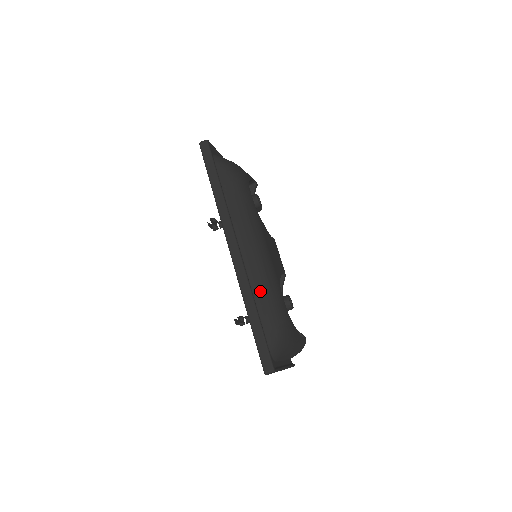
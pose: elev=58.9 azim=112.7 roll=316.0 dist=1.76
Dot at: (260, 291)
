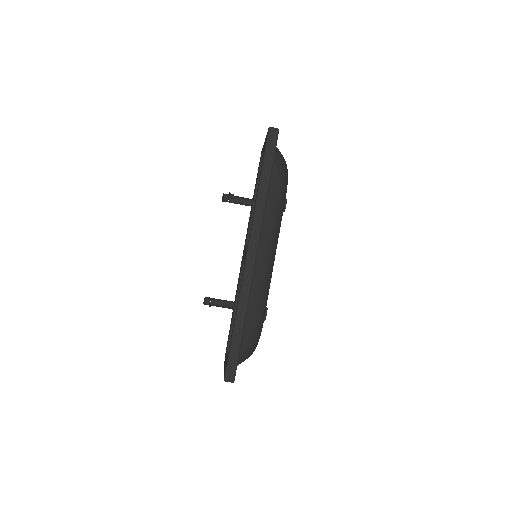
Dot at: (253, 302)
